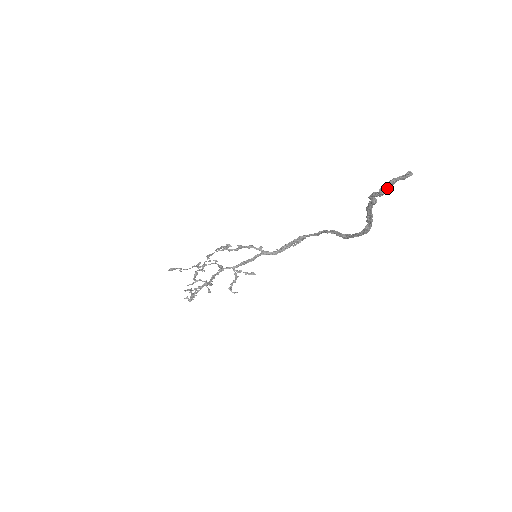
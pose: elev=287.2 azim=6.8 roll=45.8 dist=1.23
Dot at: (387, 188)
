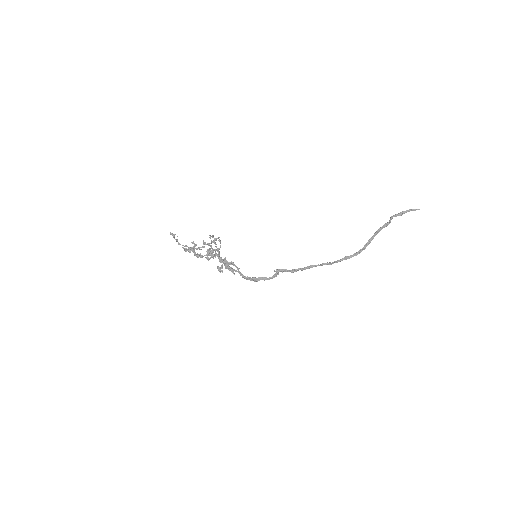
Dot at: (406, 212)
